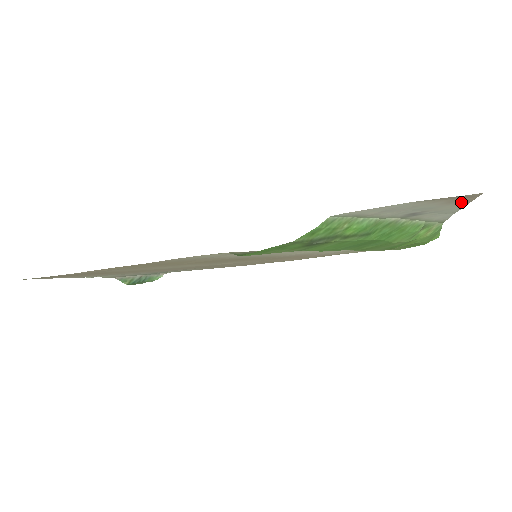
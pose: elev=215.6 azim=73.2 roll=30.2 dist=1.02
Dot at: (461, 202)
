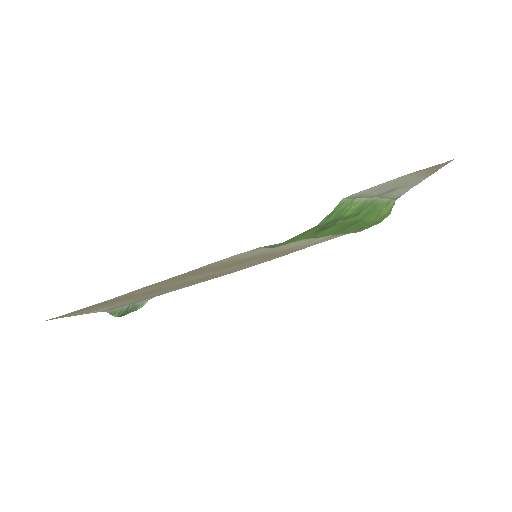
Dot at: (431, 172)
